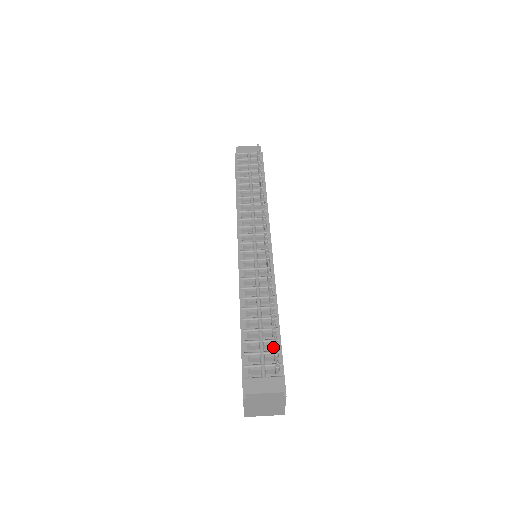
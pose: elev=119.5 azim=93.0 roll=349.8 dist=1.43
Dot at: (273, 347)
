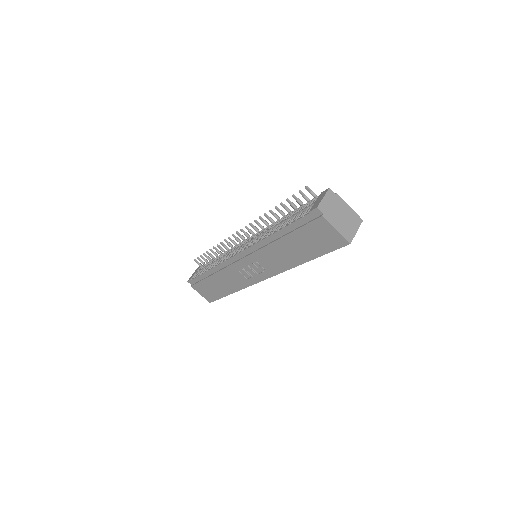
Dot at: occluded
